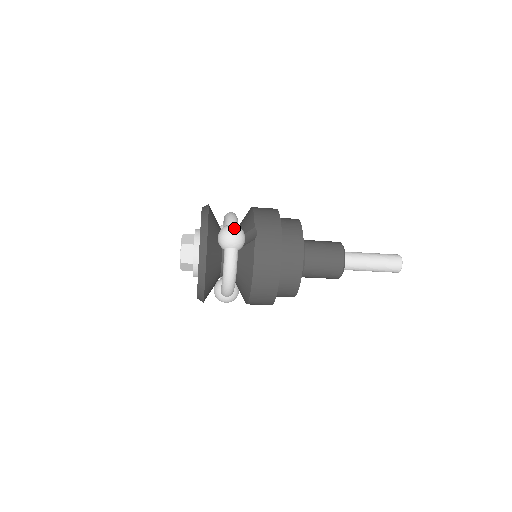
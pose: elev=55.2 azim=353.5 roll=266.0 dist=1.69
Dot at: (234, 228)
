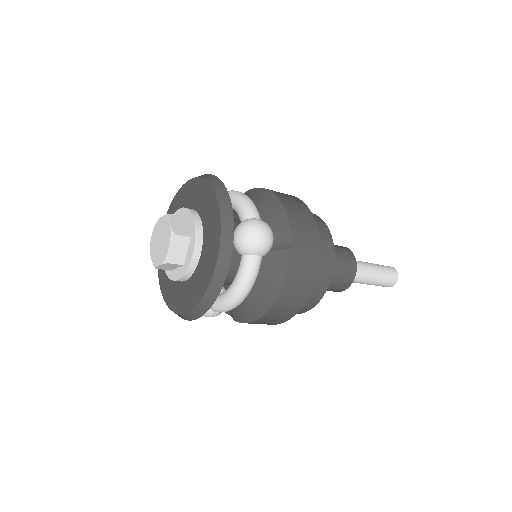
Dot at: (266, 227)
